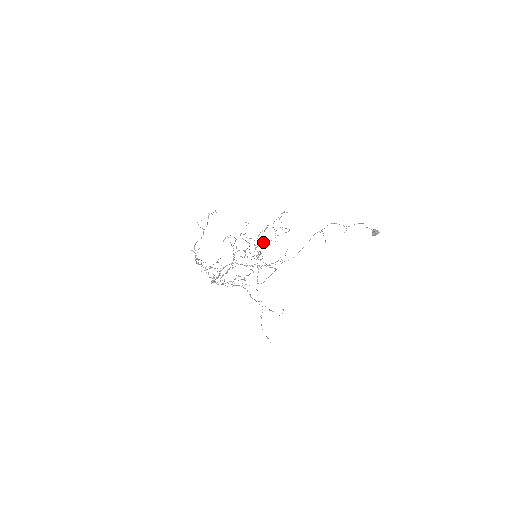
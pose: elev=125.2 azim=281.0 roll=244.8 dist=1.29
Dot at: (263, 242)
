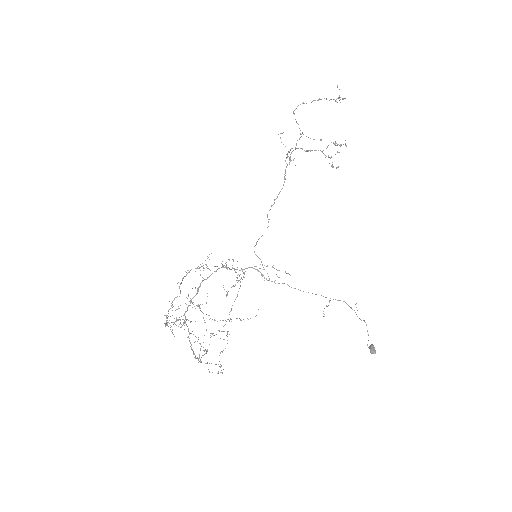
Dot at: (317, 100)
